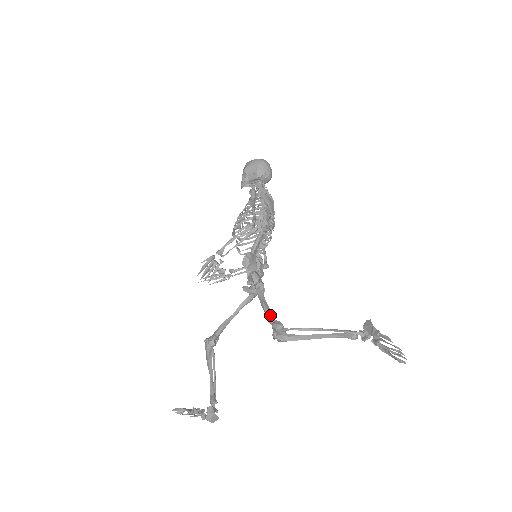
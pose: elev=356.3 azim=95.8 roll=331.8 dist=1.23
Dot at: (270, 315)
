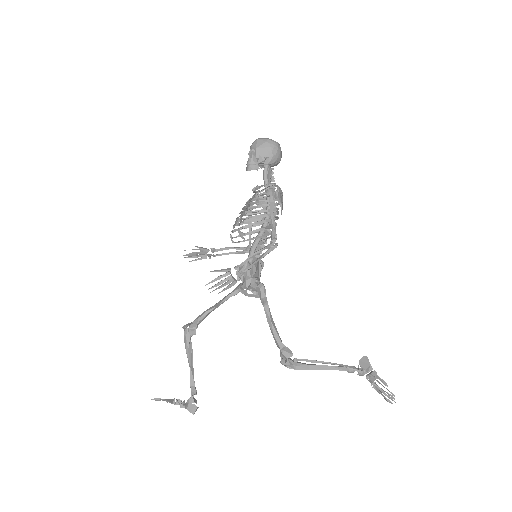
Dot at: (279, 339)
